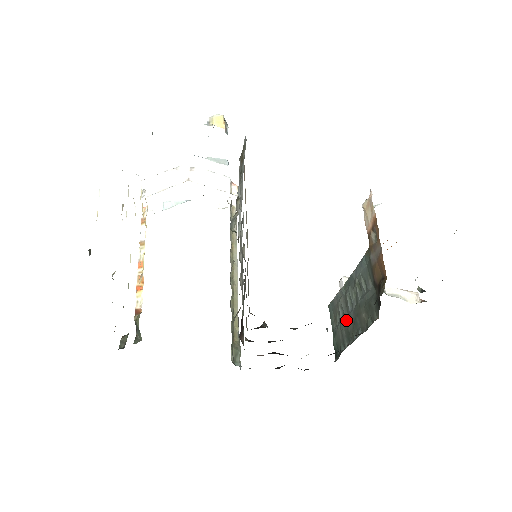
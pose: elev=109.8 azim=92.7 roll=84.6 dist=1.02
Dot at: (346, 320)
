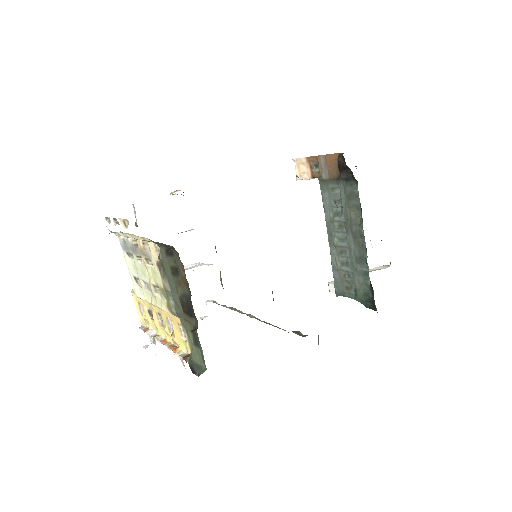
Dot at: (350, 255)
